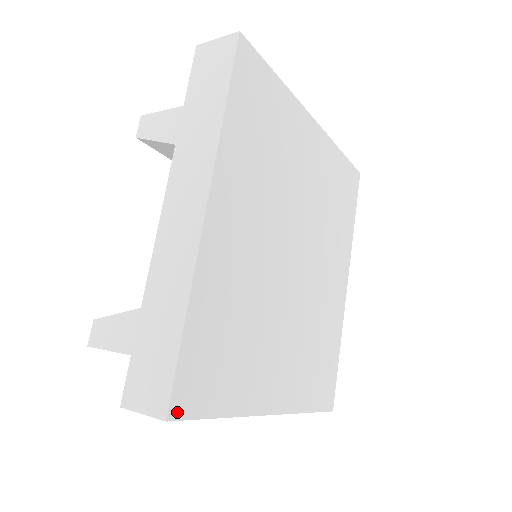
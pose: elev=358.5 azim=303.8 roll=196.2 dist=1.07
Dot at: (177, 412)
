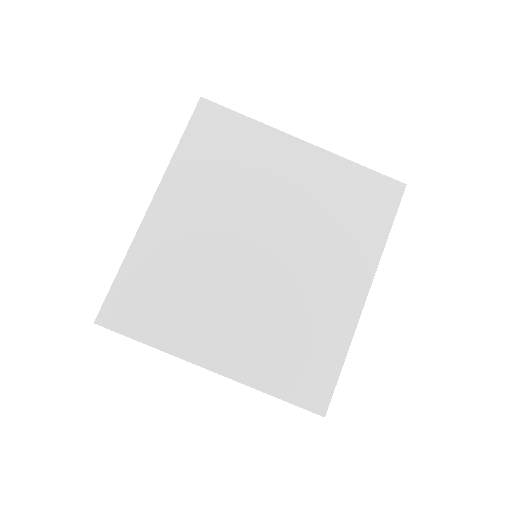
Dot at: (104, 322)
